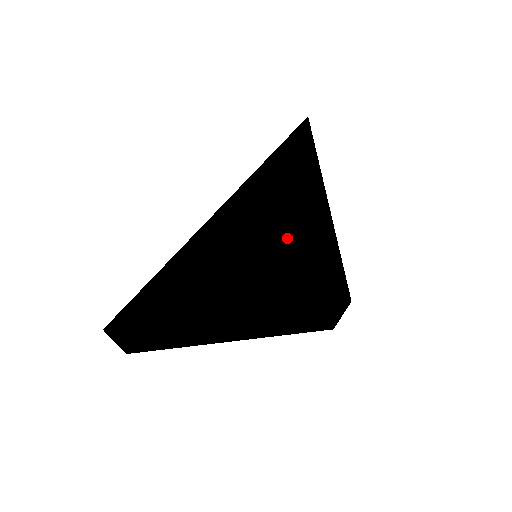
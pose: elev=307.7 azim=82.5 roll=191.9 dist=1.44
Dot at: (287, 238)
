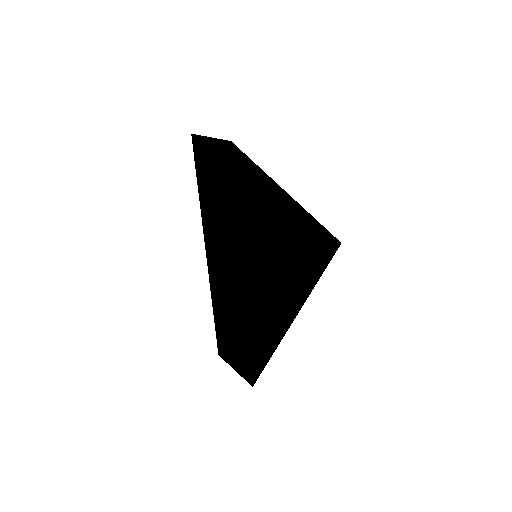
Dot at: (292, 249)
